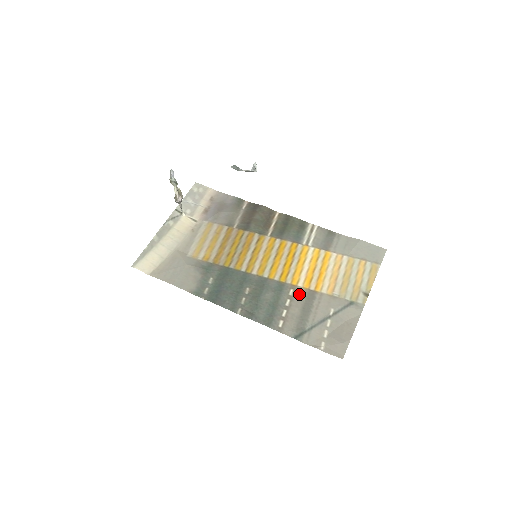
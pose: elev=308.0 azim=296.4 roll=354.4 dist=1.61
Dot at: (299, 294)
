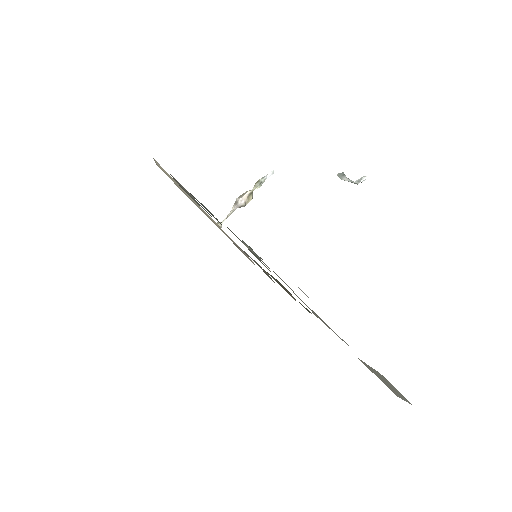
Dot at: occluded
